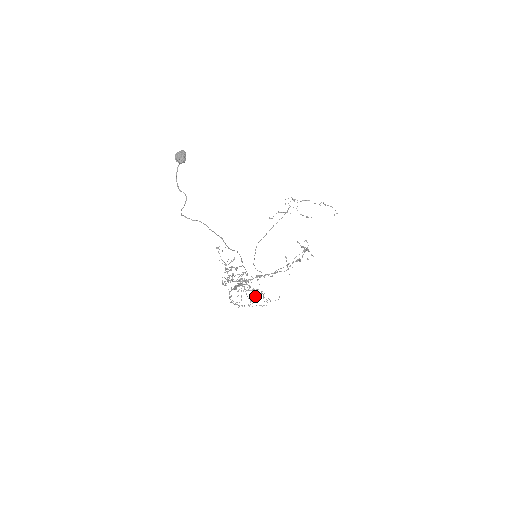
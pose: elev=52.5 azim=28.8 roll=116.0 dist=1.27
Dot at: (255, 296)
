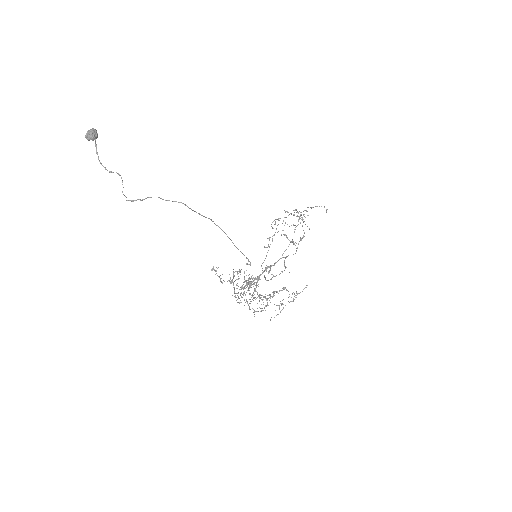
Dot at: occluded
